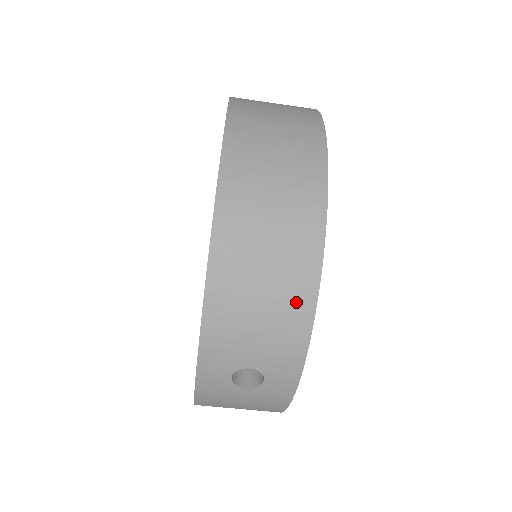
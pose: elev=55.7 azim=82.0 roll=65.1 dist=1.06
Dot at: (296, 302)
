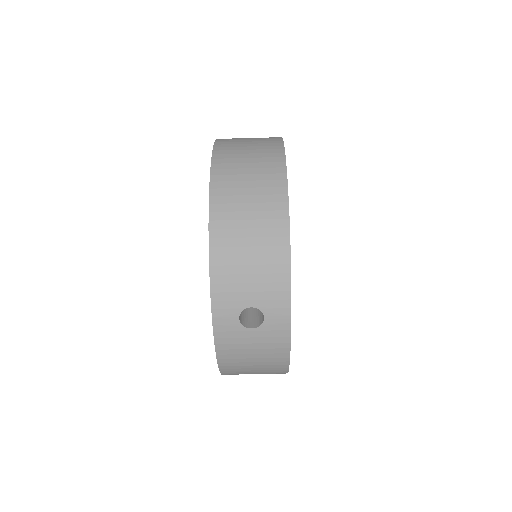
Dot at: (275, 247)
